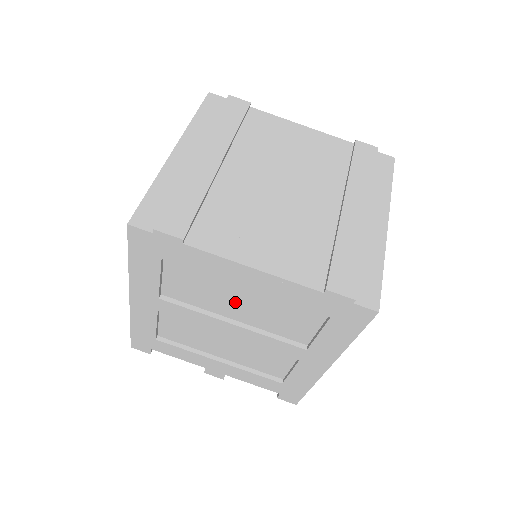
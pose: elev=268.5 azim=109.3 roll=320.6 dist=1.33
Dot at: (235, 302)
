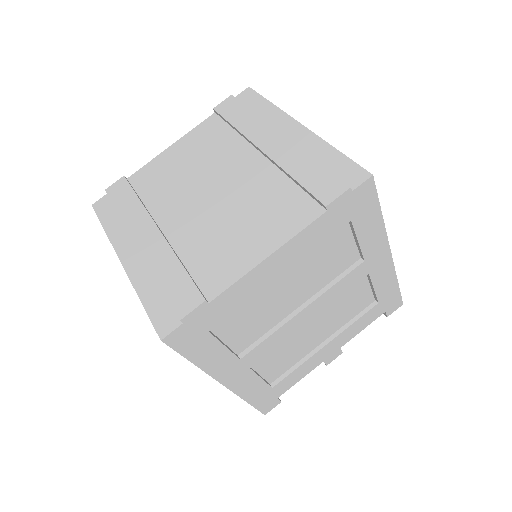
Dot at: (286, 294)
